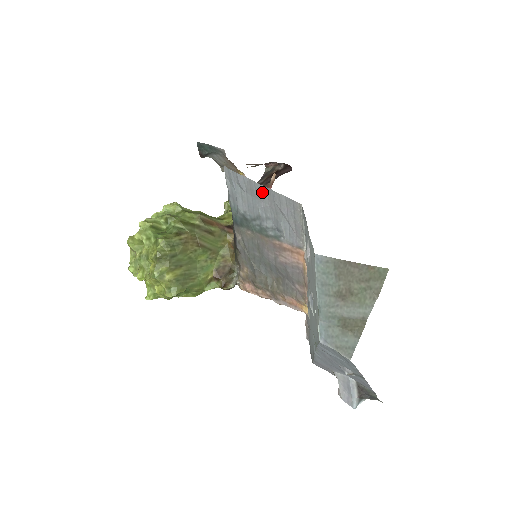
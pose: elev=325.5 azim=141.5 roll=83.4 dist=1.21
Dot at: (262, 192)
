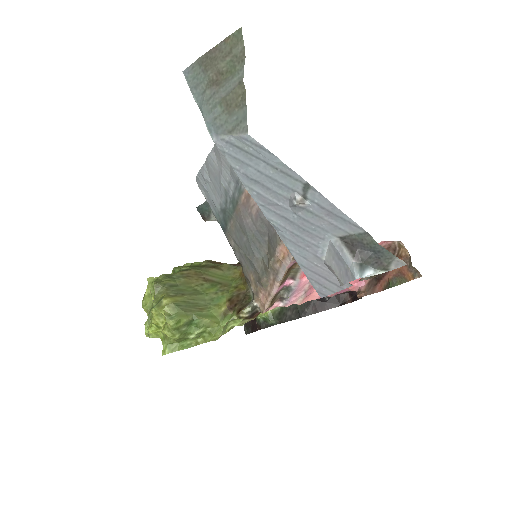
Dot at: (213, 160)
